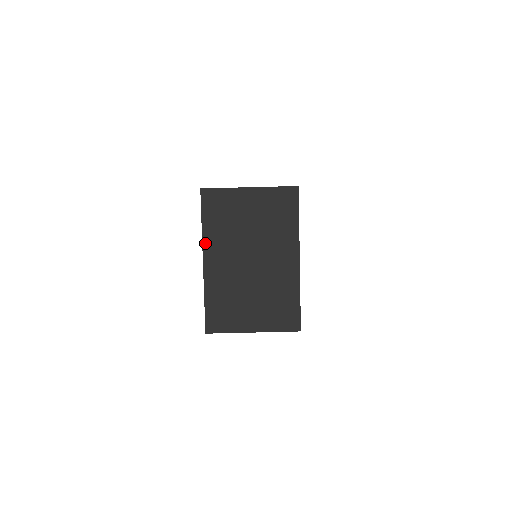
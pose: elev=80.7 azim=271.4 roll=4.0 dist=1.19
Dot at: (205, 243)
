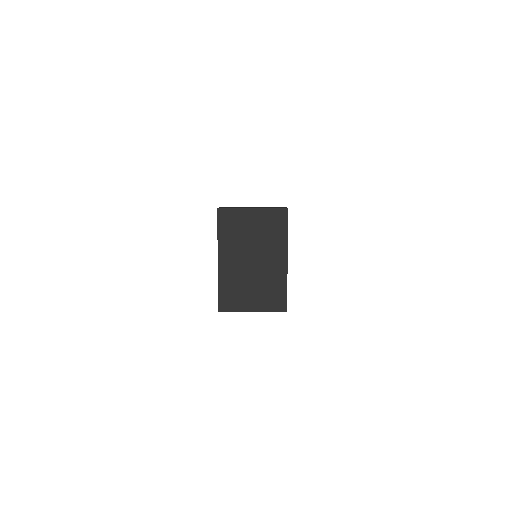
Dot at: (220, 247)
